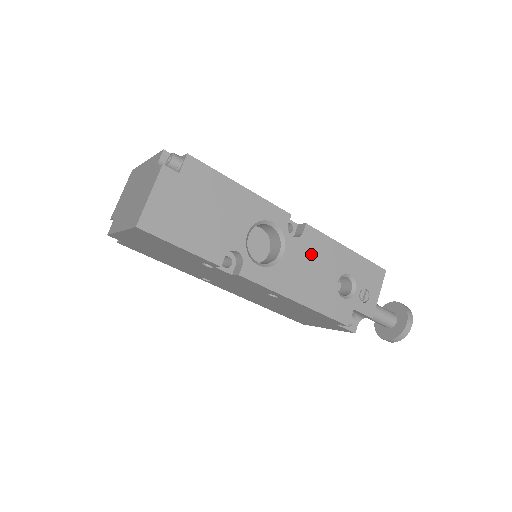
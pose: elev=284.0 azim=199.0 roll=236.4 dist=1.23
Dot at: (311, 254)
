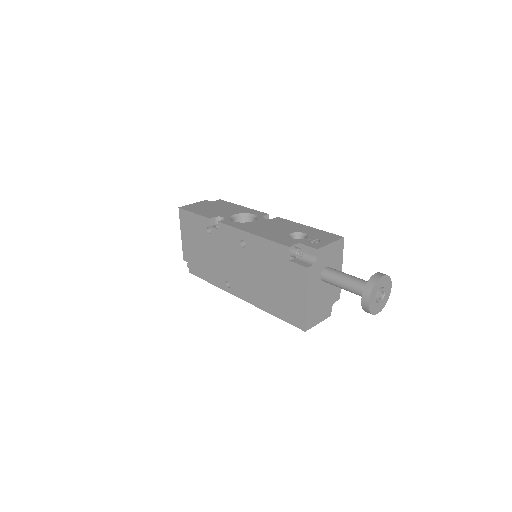
Dot at: (274, 224)
